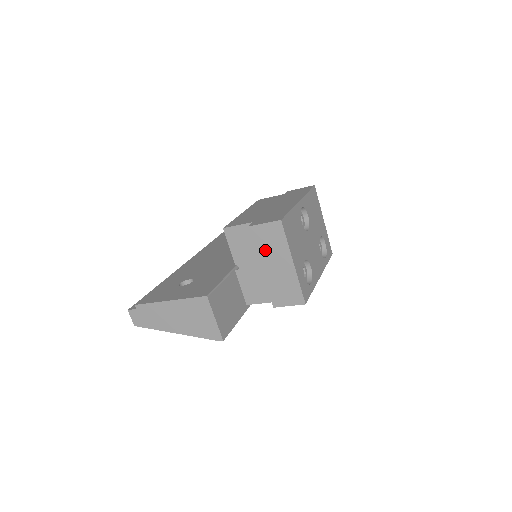
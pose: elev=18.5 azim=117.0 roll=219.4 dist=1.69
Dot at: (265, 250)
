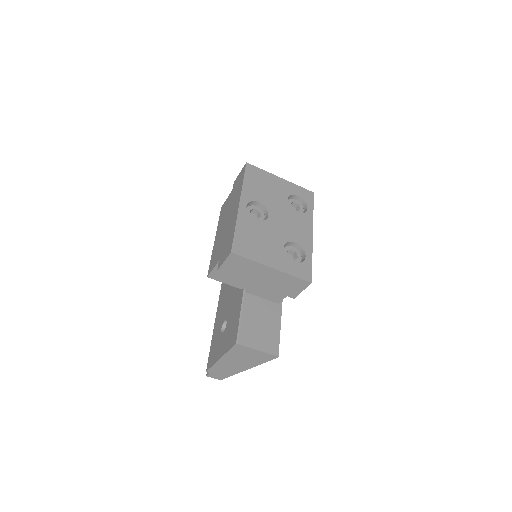
Dot at: (245, 275)
